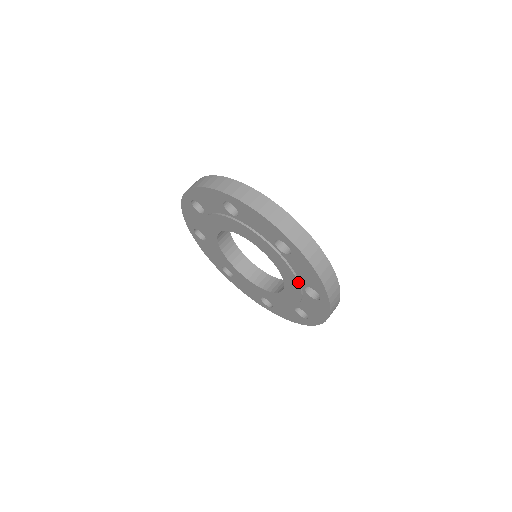
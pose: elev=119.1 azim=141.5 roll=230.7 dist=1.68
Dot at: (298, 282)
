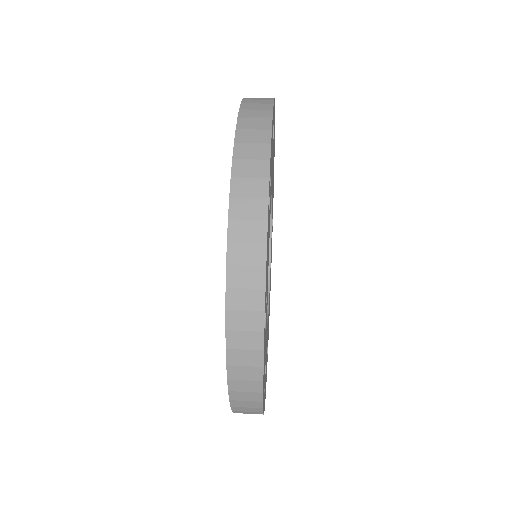
Dot at: occluded
